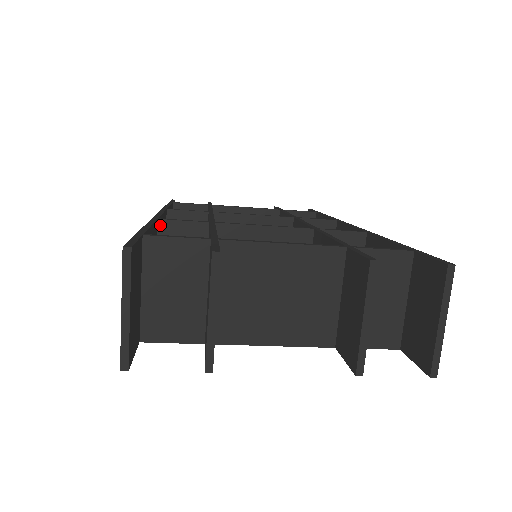
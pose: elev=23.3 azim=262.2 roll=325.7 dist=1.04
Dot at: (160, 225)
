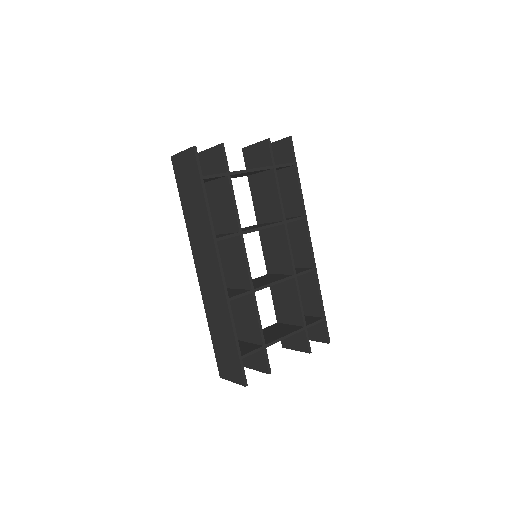
Dot at: (229, 300)
